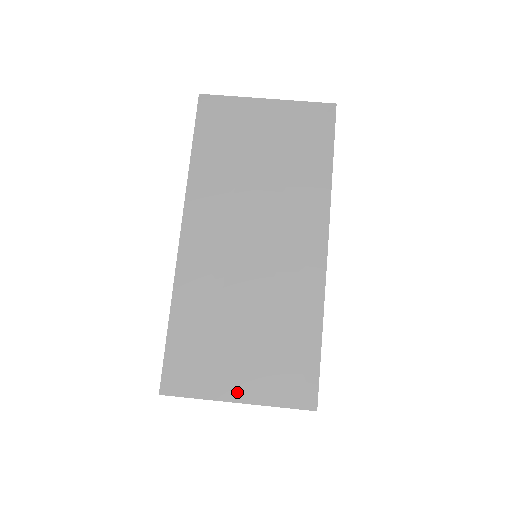
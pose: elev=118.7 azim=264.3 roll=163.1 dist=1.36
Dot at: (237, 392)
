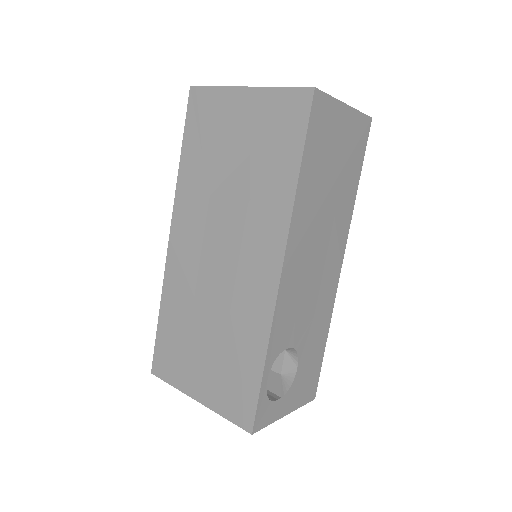
Dot at: (197, 392)
